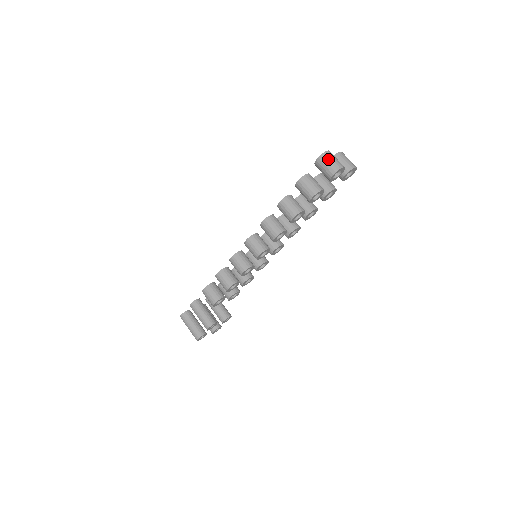
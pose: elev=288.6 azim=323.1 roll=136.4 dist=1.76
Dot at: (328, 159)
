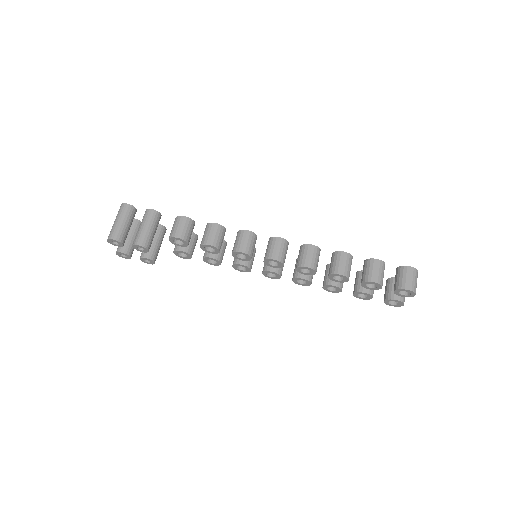
Dot at: (416, 277)
